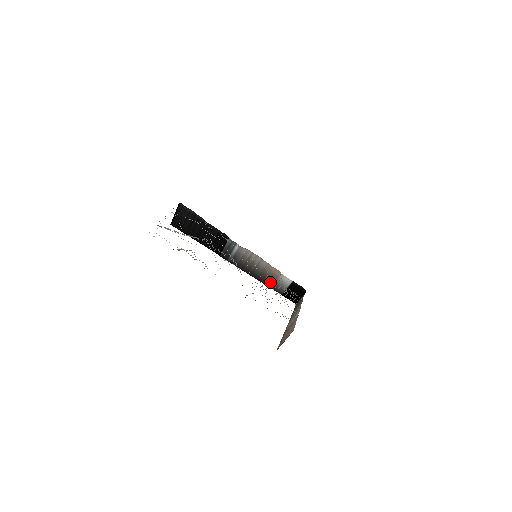
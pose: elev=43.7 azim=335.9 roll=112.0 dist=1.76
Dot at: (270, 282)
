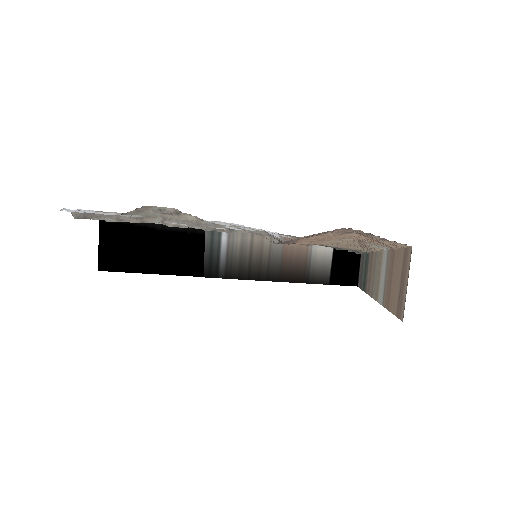
Dot at: (301, 272)
